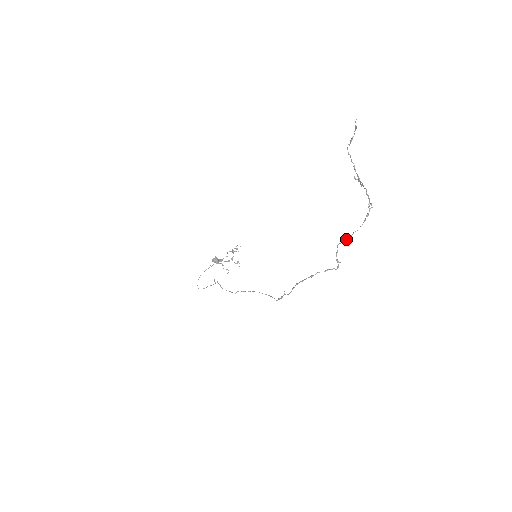
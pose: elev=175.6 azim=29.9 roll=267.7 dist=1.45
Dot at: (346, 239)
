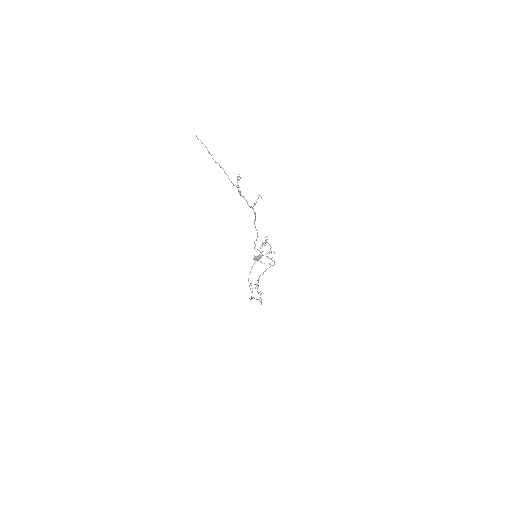
Dot at: occluded
